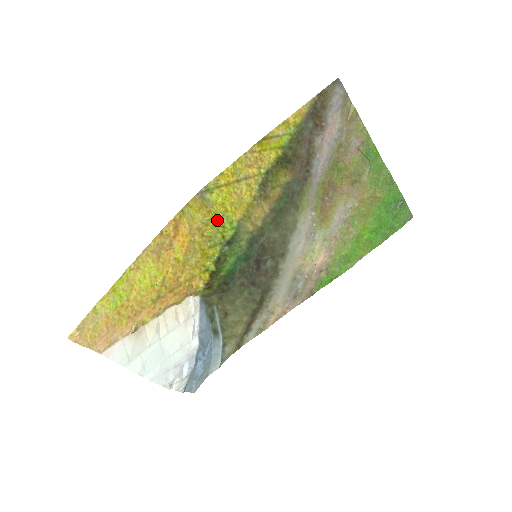
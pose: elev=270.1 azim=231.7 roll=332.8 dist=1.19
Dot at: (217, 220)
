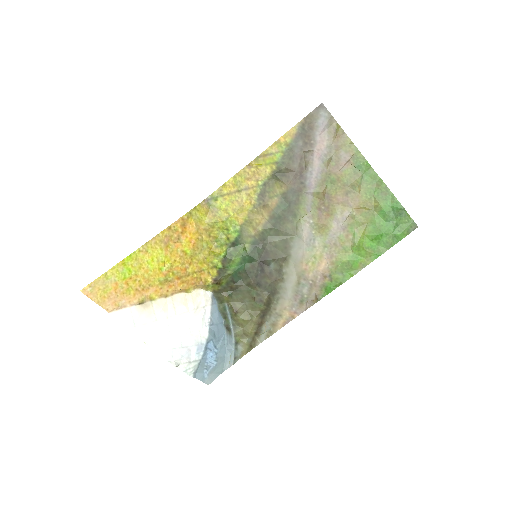
Dot at: (222, 223)
